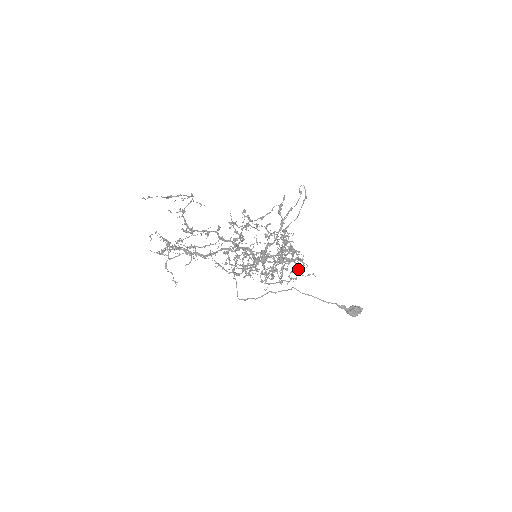
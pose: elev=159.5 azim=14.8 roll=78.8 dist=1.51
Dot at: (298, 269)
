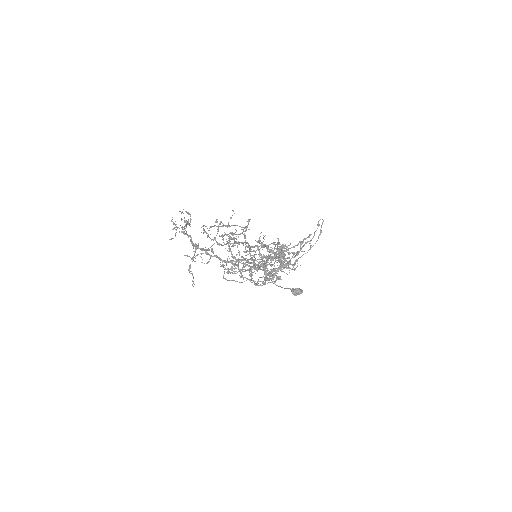
Dot at: occluded
